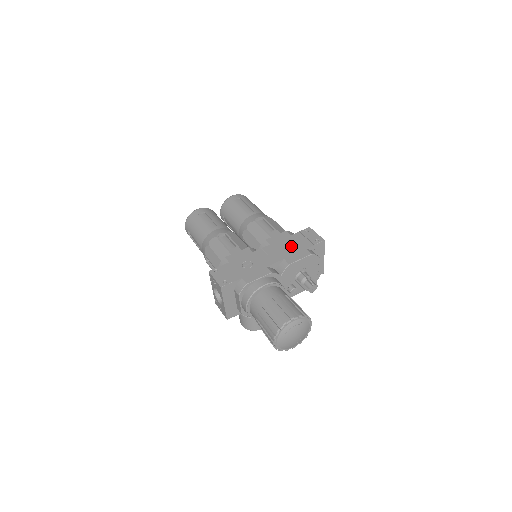
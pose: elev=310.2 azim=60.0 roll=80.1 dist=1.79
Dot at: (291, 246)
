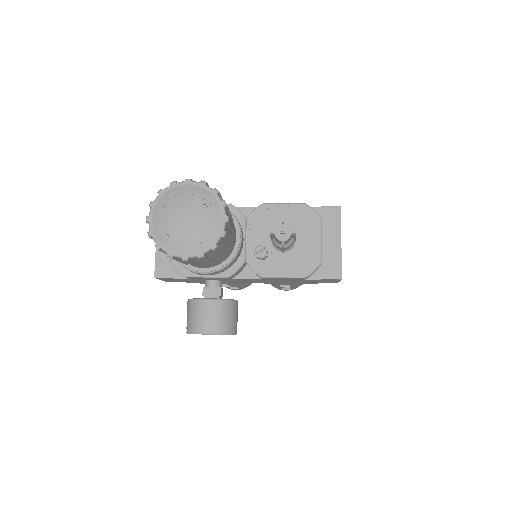
Dot at: occluded
